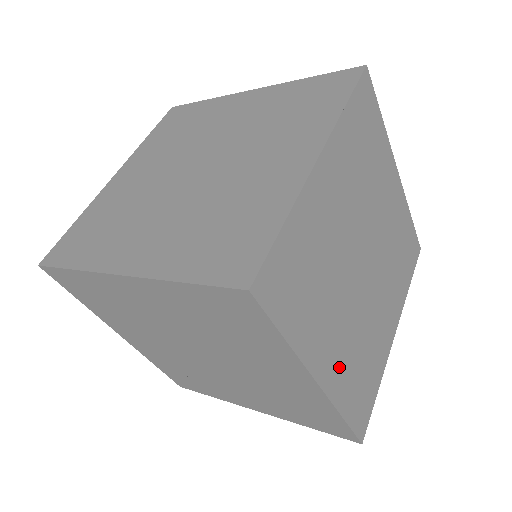
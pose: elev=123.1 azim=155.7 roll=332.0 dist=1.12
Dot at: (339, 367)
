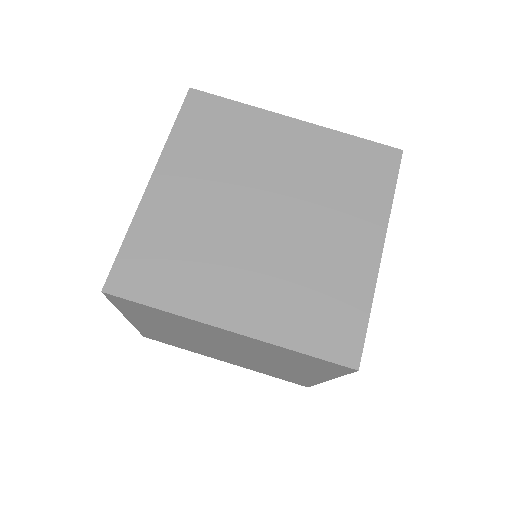
Dot at: (262, 309)
